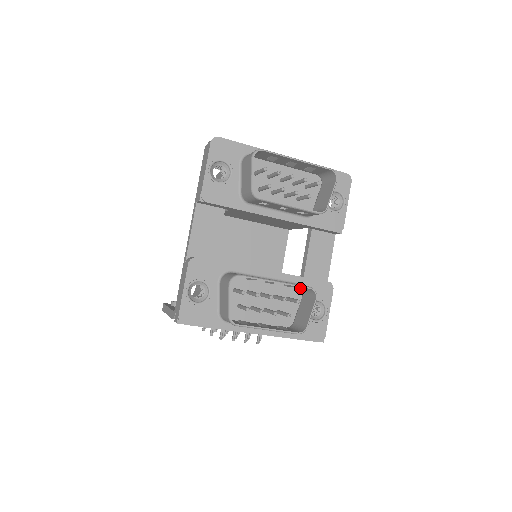
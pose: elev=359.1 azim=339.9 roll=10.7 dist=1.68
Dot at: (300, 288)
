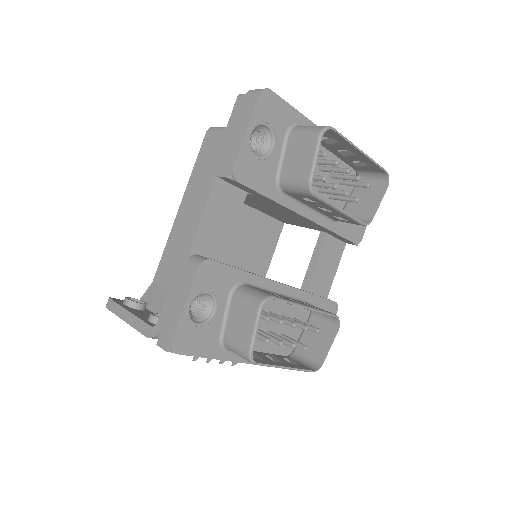
Dot at: occluded
